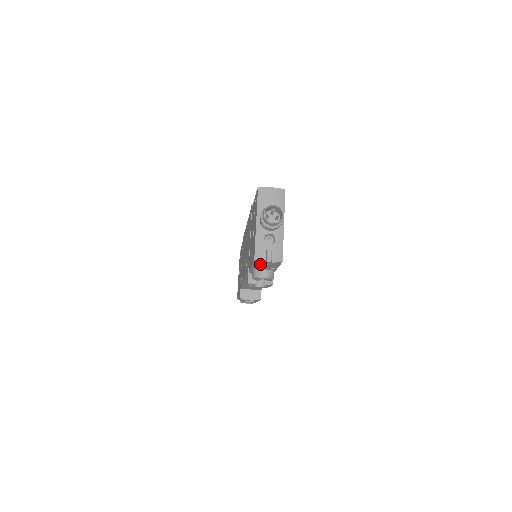
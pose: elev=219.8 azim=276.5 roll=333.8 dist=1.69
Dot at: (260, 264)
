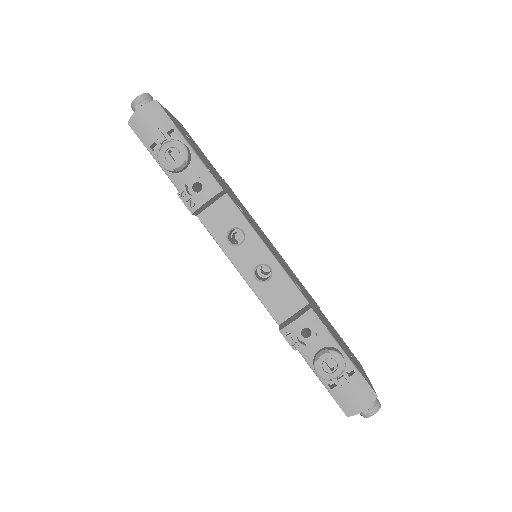
Dot at: (143, 129)
